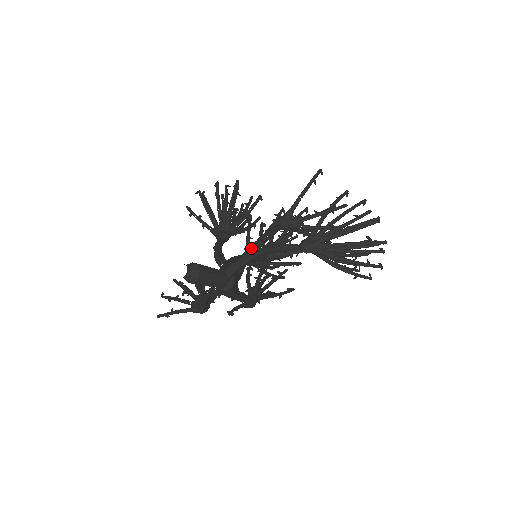
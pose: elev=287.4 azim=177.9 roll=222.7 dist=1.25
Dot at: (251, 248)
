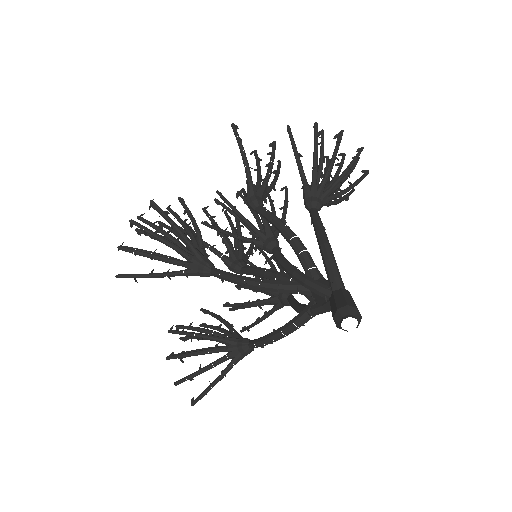
Dot at: (302, 249)
